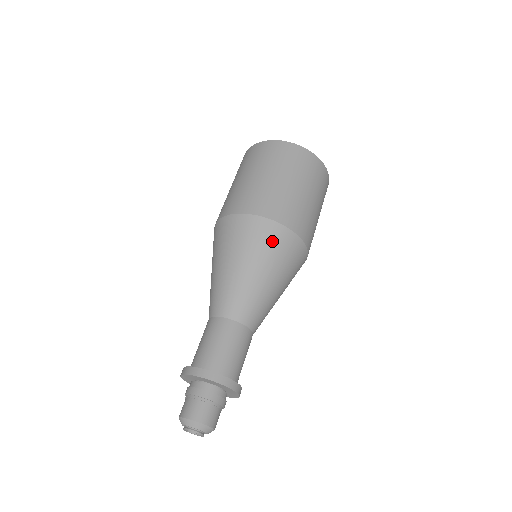
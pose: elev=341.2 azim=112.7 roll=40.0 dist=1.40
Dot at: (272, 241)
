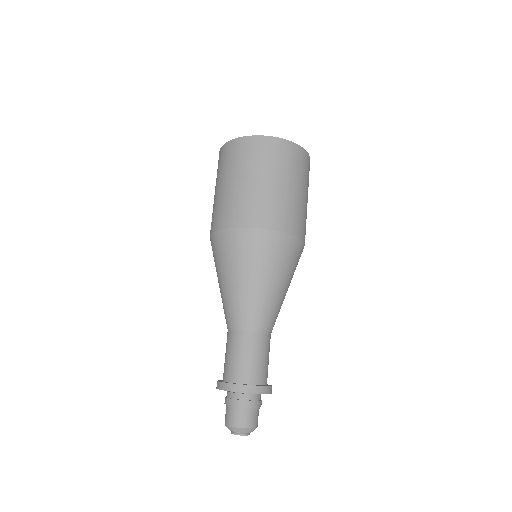
Dot at: (280, 252)
